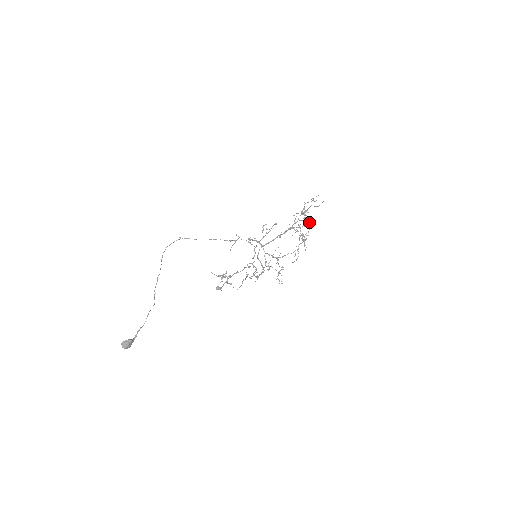
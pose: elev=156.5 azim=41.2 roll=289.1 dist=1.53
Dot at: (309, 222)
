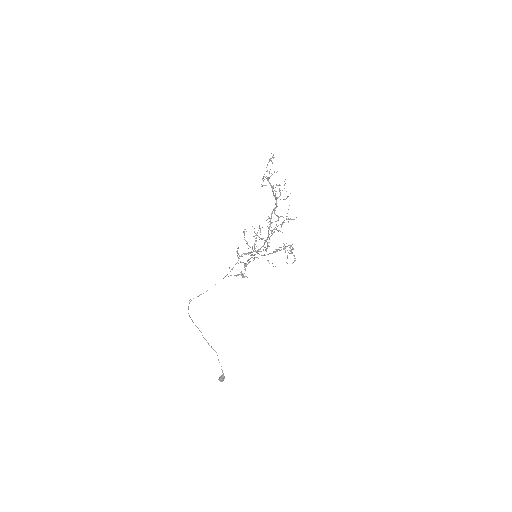
Dot at: occluded
